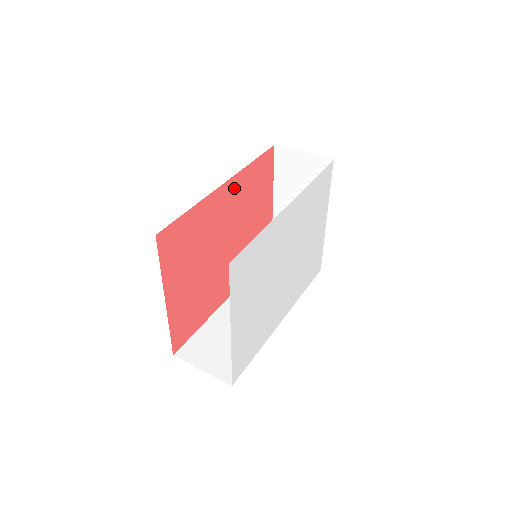
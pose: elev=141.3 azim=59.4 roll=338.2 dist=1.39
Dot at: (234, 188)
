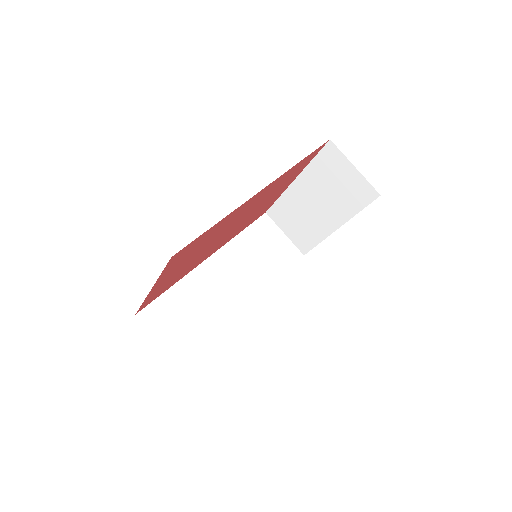
Dot at: (268, 188)
